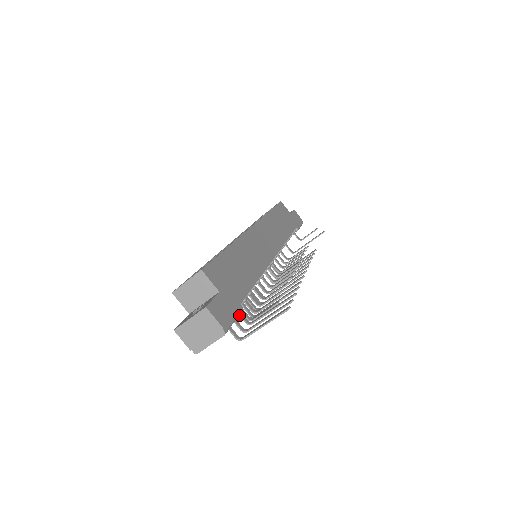
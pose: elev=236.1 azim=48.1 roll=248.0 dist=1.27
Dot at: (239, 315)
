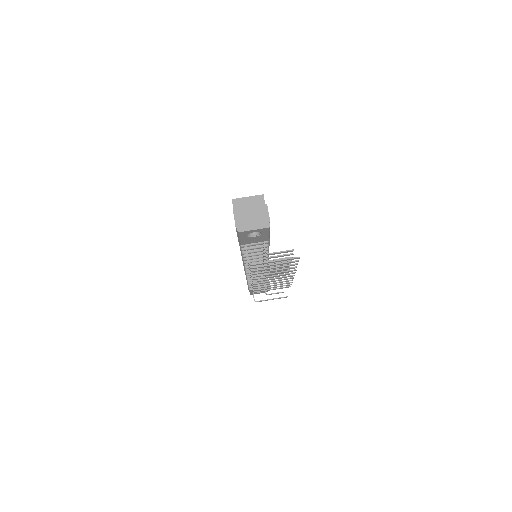
Dot at: occluded
